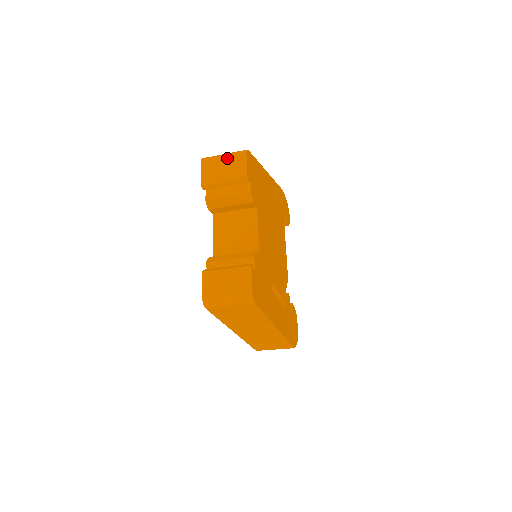
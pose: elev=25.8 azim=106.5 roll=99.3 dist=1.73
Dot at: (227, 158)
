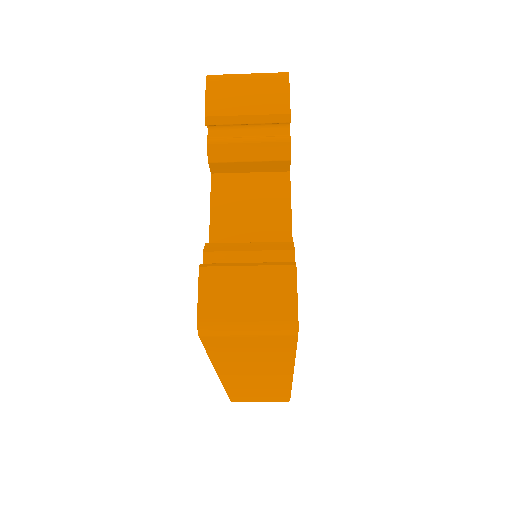
Dot at: (254, 79)
